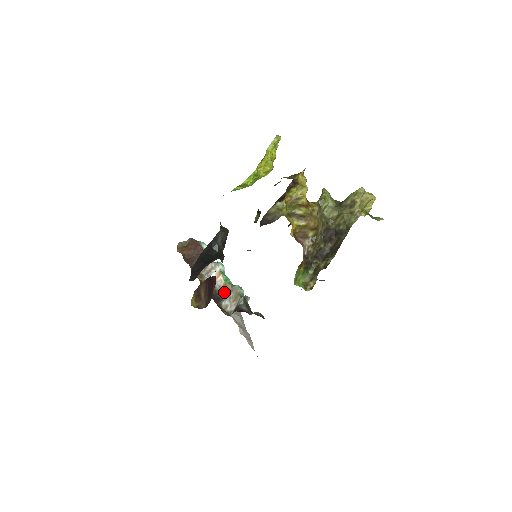
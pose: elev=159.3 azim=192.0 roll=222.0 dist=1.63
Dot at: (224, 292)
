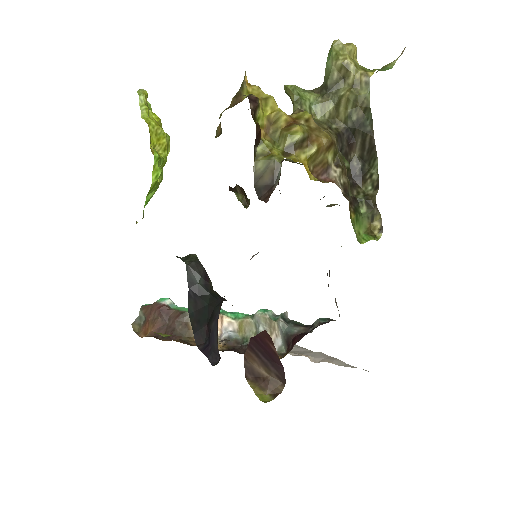
Dot at: (248, 333)
